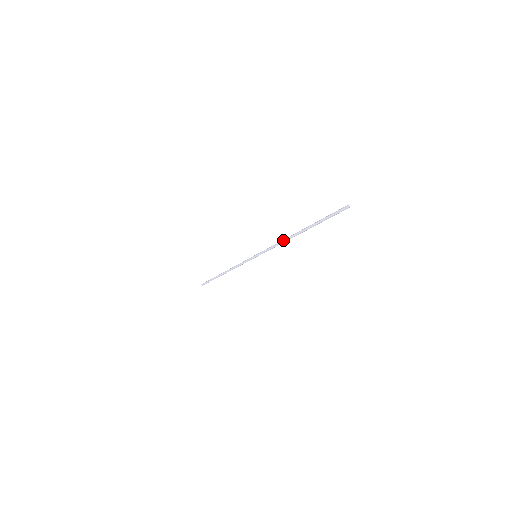
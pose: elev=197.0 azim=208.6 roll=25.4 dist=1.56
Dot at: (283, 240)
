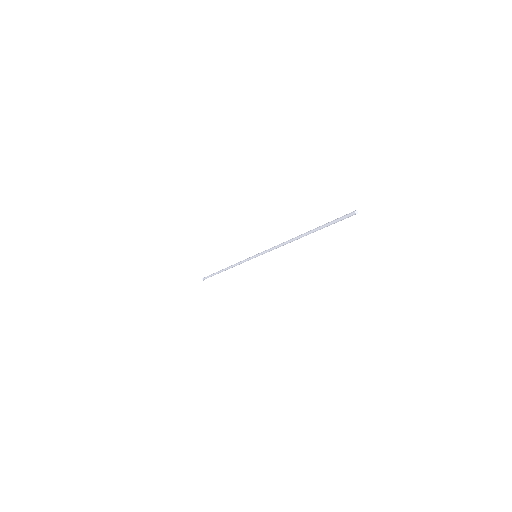
Dot at: (284, 242)
